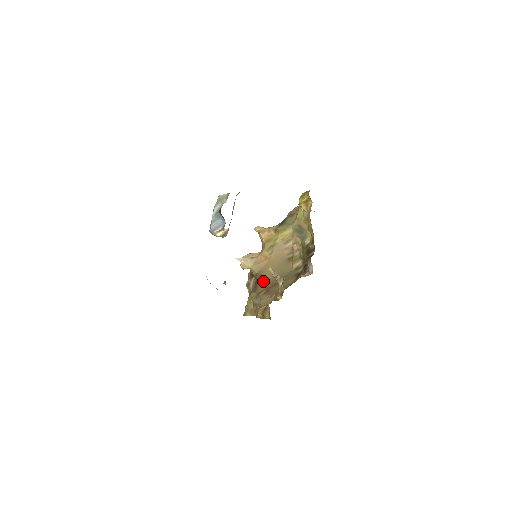
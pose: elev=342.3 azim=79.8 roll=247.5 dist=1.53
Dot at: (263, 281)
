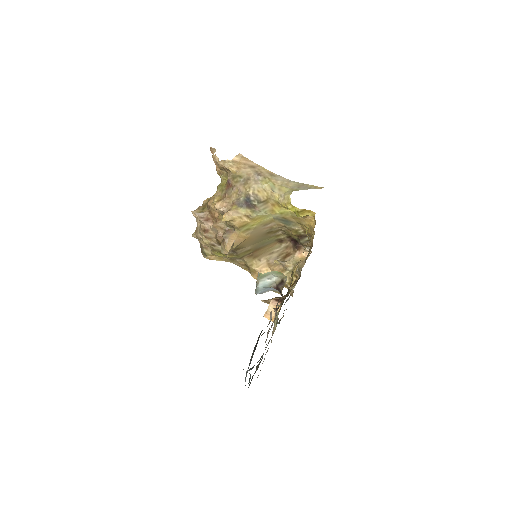
Dot at: (243, 250)
